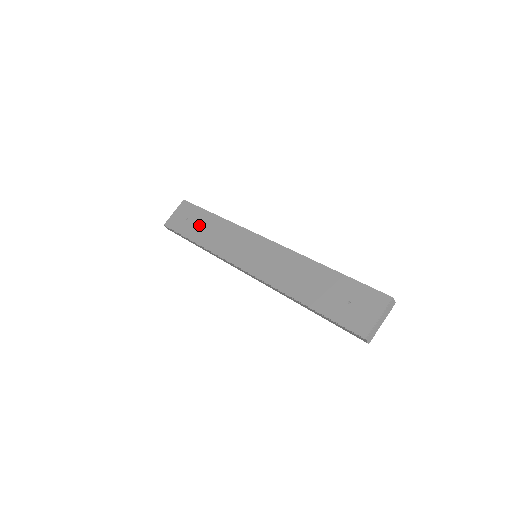
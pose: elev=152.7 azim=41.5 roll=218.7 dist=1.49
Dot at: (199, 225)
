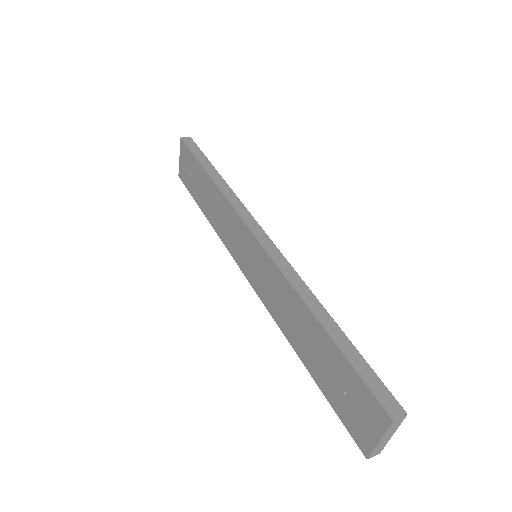
Dot at: (200, 188)
